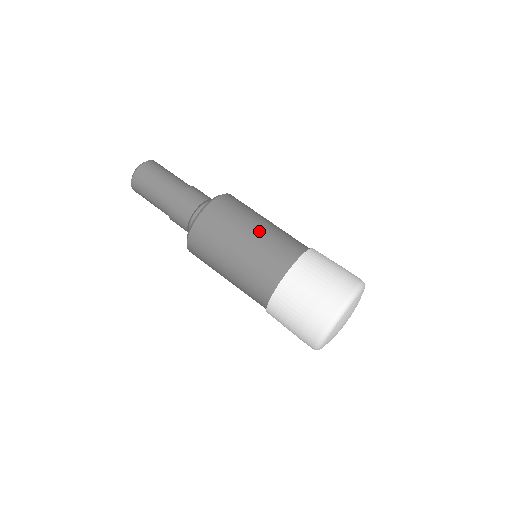
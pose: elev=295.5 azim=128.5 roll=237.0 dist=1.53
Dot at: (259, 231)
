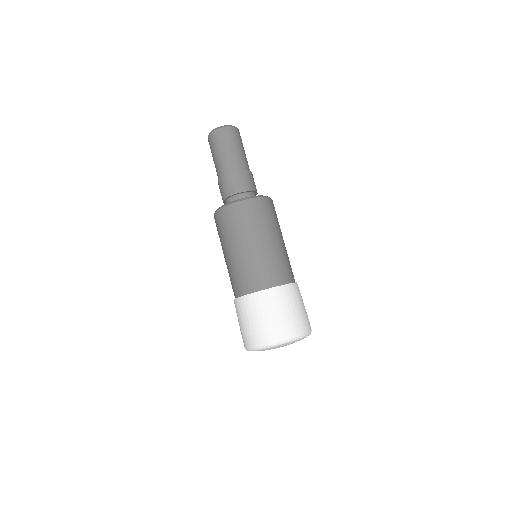
Dot at: (259, 248)
